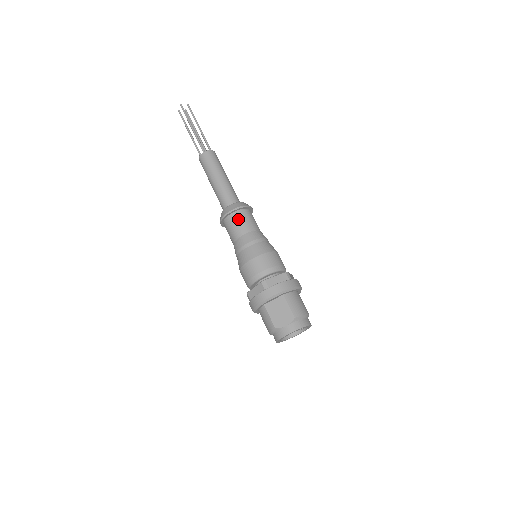
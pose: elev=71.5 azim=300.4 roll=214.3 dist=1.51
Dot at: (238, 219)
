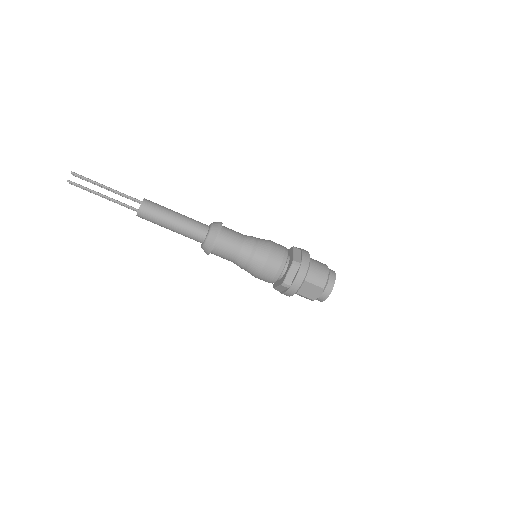
Dot at: (222, 250)
